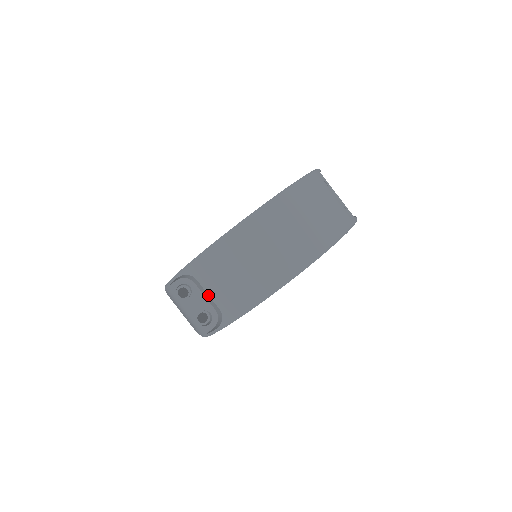
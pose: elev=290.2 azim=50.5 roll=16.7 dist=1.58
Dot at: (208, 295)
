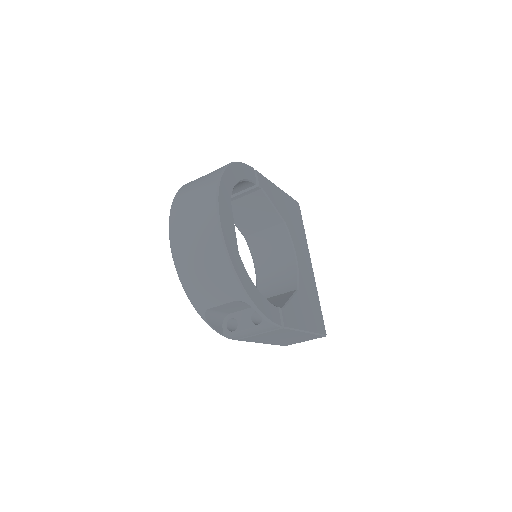
Dot at: (223, 305)
